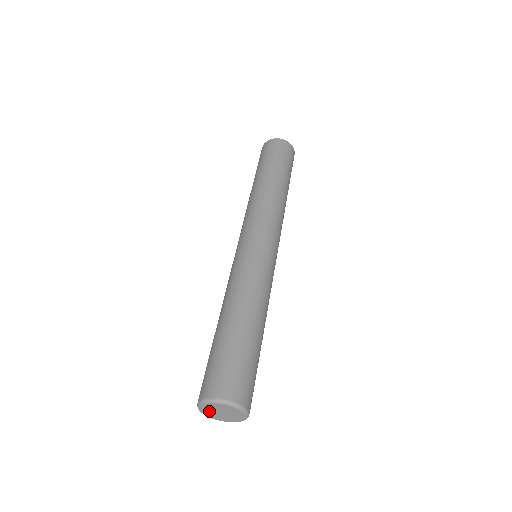
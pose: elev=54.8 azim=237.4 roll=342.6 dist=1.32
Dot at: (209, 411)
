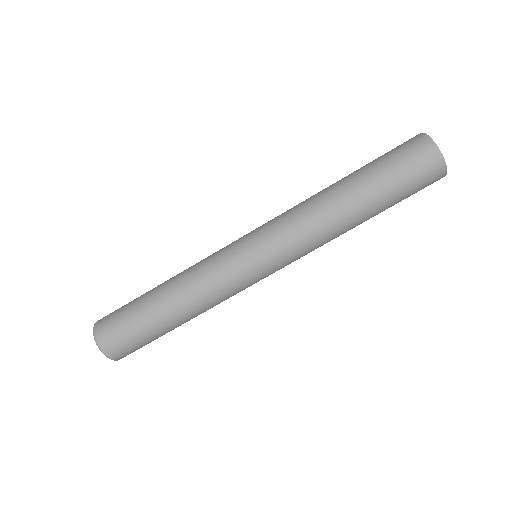
Dot at: occluded
